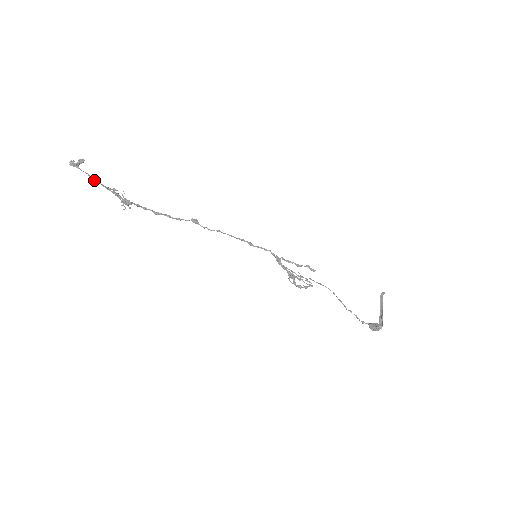
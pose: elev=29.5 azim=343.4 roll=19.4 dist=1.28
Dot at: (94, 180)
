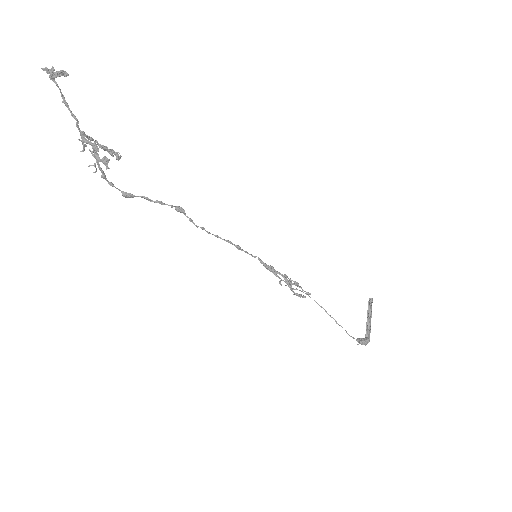
Dot at: occluded
